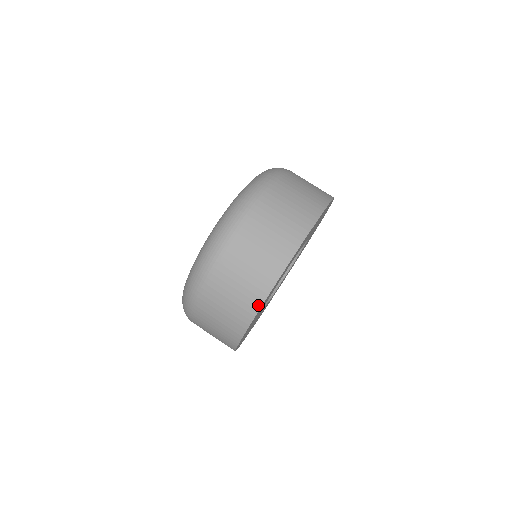
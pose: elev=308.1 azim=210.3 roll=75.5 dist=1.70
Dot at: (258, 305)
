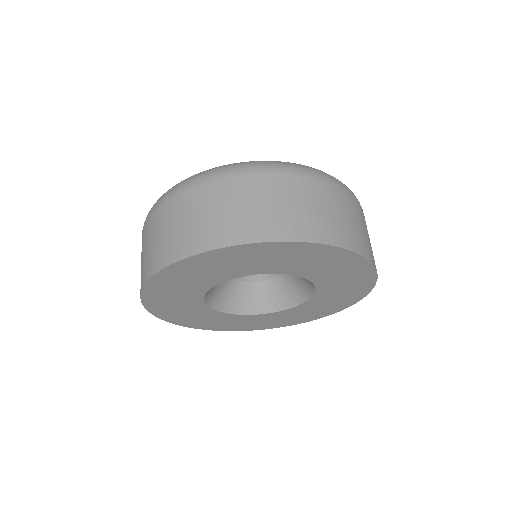
Dot at: (156, 269)
